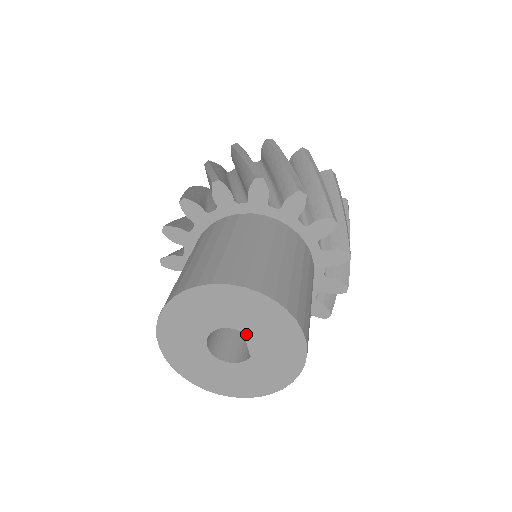
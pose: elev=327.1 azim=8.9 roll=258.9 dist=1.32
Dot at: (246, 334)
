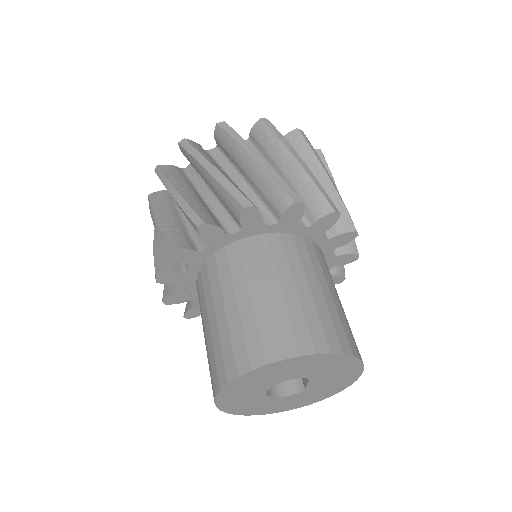
Dot at: (311, 379)
